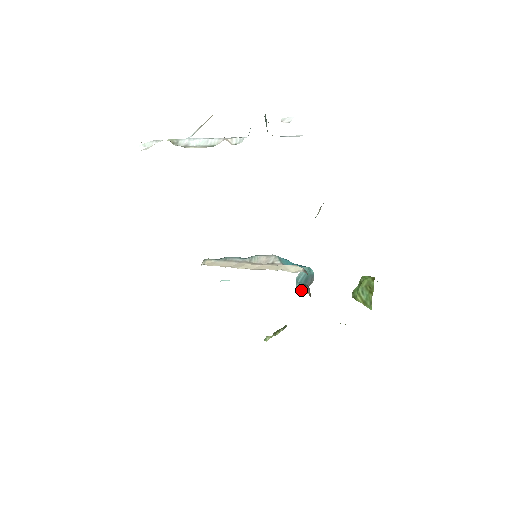
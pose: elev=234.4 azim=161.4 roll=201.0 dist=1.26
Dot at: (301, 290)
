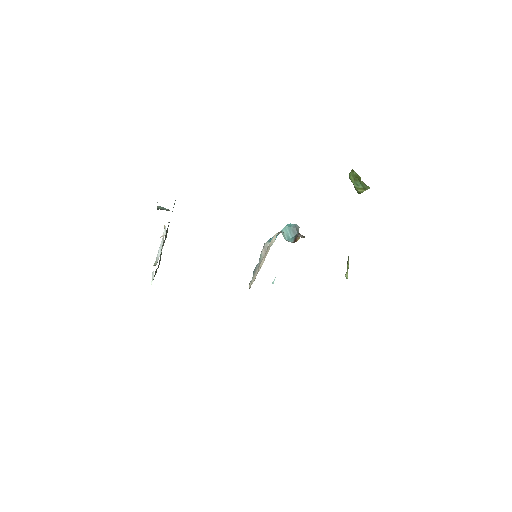
Dot at: (295, 241)
